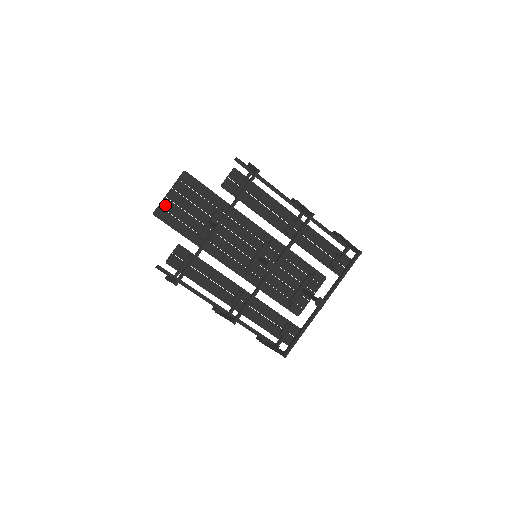
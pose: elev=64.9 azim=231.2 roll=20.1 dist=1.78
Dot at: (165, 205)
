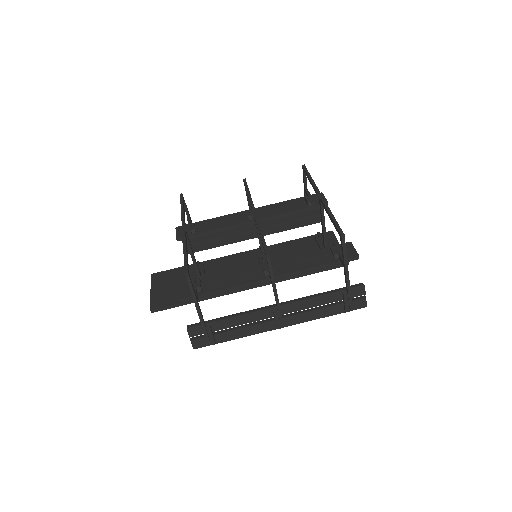
Dot at: (155, 299)
